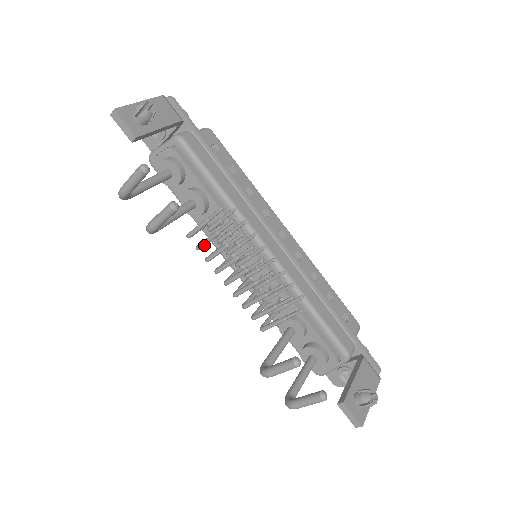
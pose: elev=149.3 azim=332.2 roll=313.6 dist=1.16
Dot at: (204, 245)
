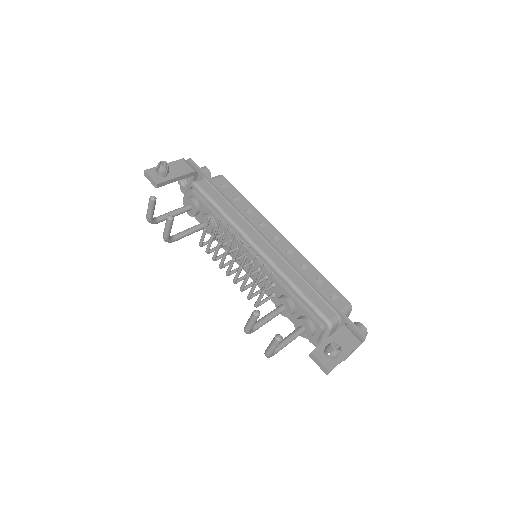
Dot at: (208, 248)
